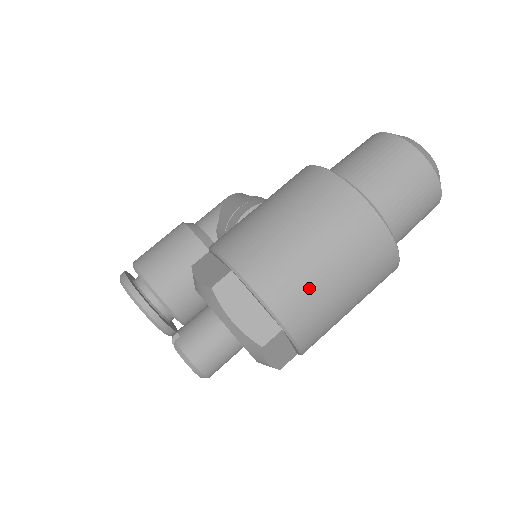
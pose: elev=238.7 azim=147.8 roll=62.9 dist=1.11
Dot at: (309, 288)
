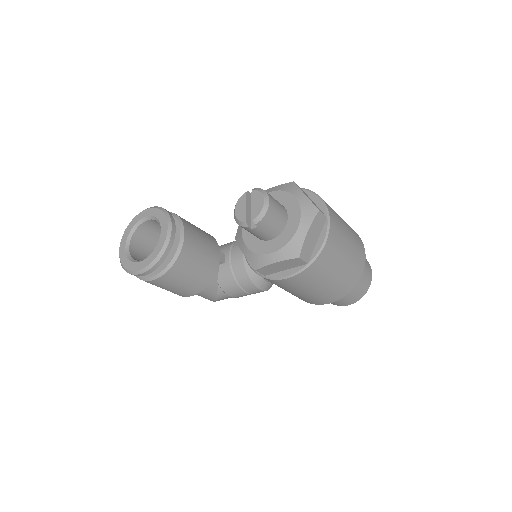
Dot at: (339, 220)
